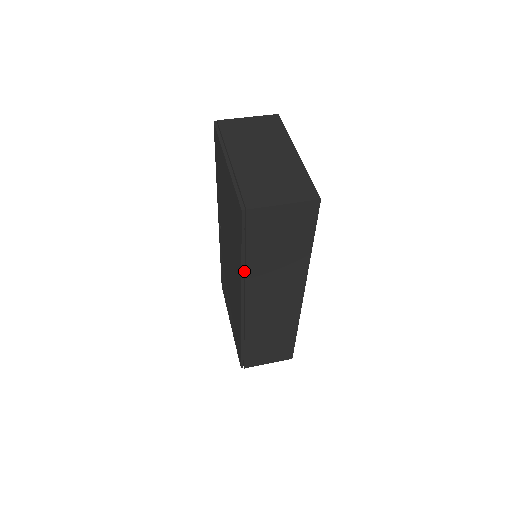
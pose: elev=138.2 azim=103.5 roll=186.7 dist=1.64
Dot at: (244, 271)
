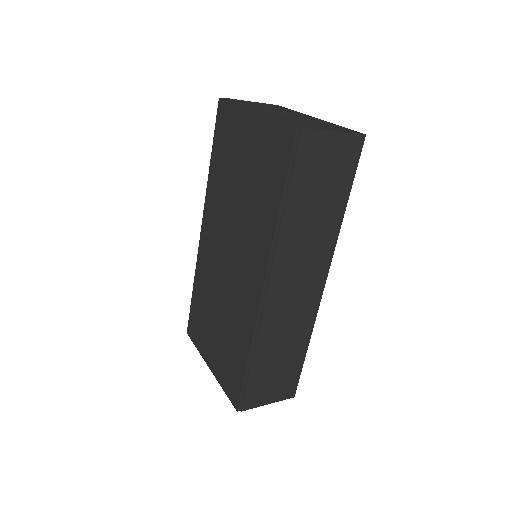
Dot at: (278, 228)
